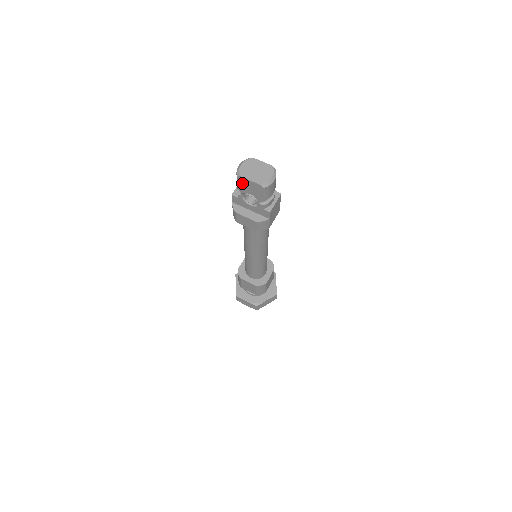
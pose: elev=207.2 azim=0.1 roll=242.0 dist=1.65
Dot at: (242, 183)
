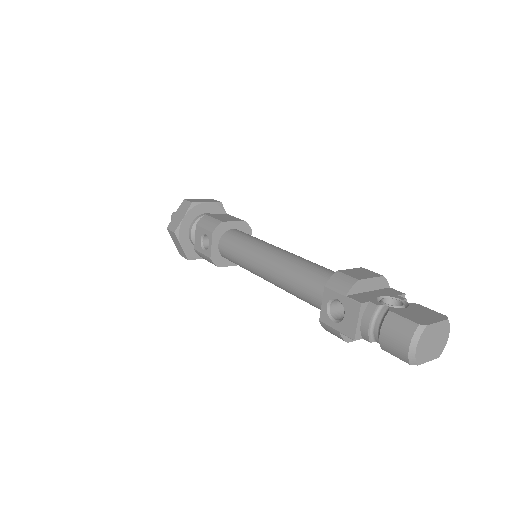
Dot at: occluded
